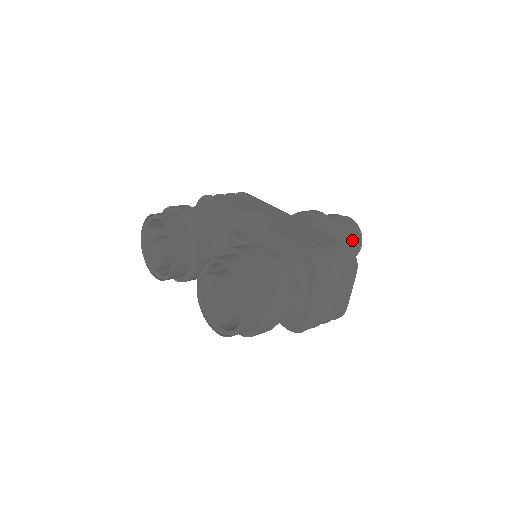
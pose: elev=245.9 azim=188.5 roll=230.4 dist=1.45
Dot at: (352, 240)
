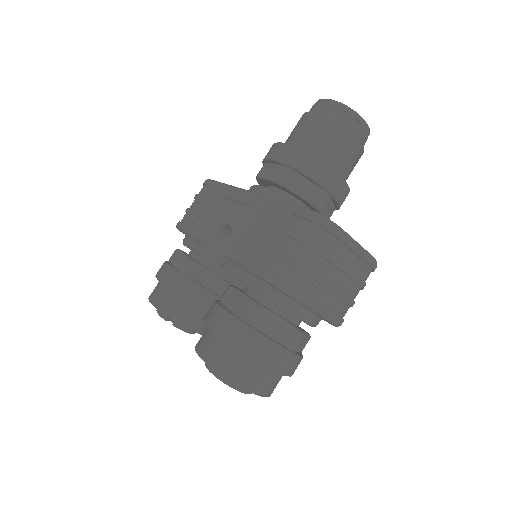
Dot at: (342, 135)
